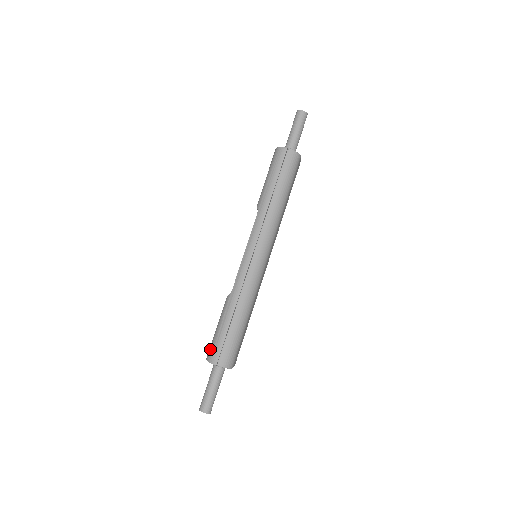
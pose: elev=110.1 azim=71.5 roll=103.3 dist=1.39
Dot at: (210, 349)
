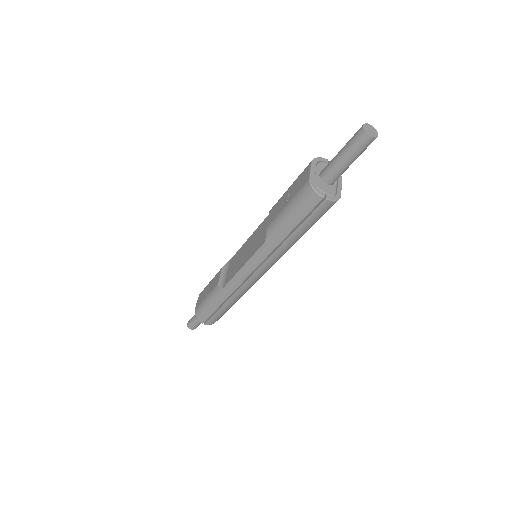
Dot at: (198, 310)
